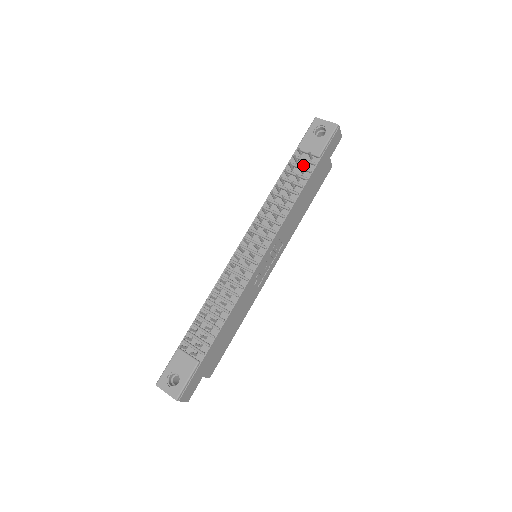
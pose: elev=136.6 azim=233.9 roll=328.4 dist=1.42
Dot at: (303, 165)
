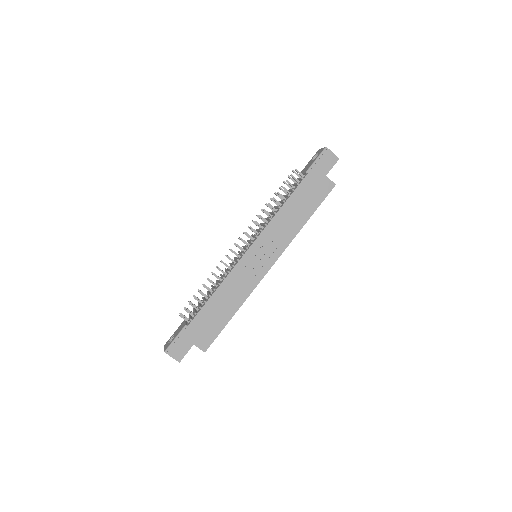
Dot at: occluded
